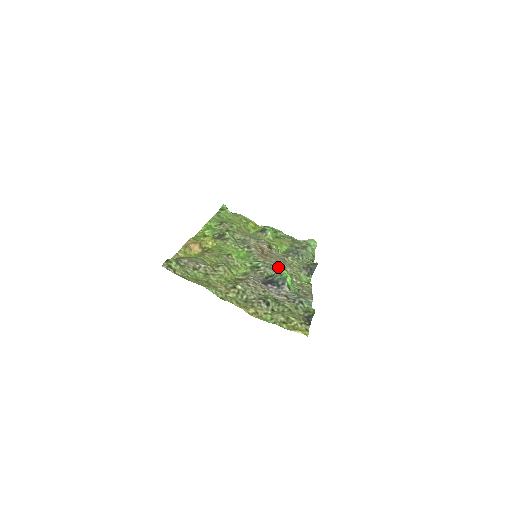
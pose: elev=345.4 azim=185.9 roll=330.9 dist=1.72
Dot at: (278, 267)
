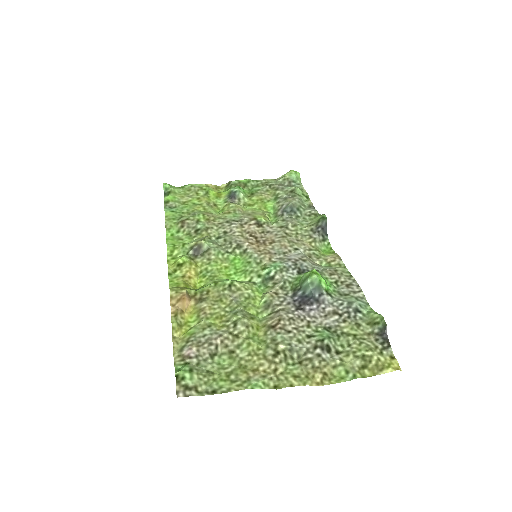
Dot at: (292, 259)
